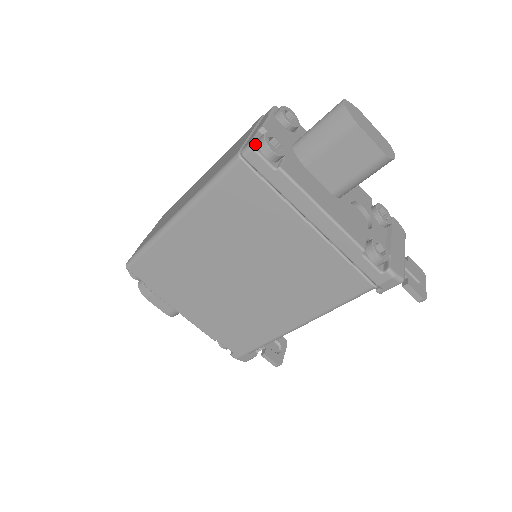
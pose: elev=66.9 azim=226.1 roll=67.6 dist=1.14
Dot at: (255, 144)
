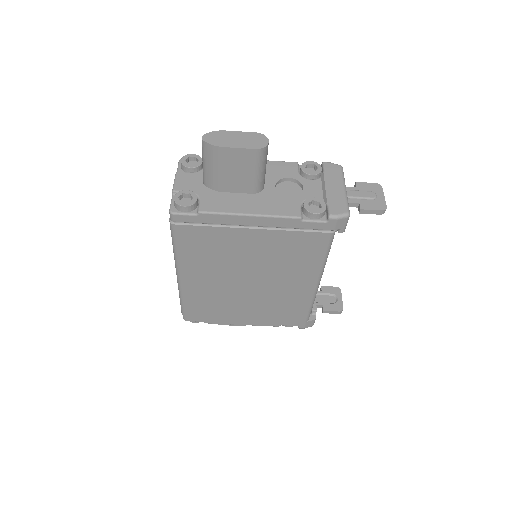
Dot at: (173, 209)
